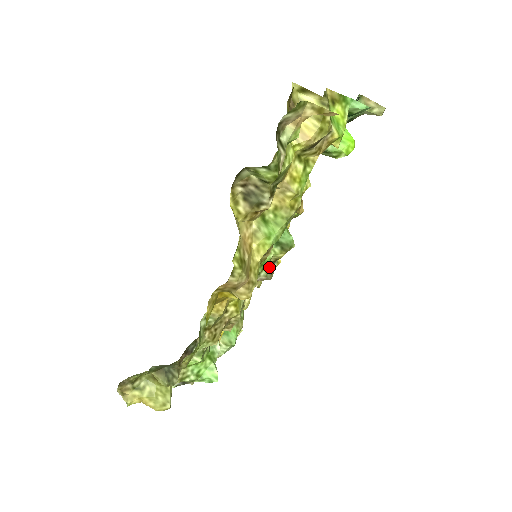
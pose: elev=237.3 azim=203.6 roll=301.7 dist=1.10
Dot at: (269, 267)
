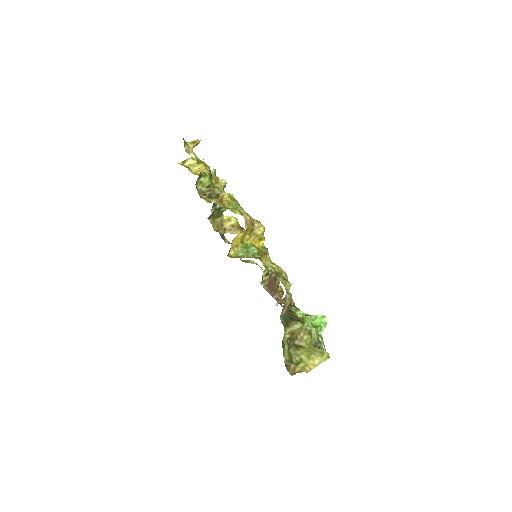
Dot at: occluded
